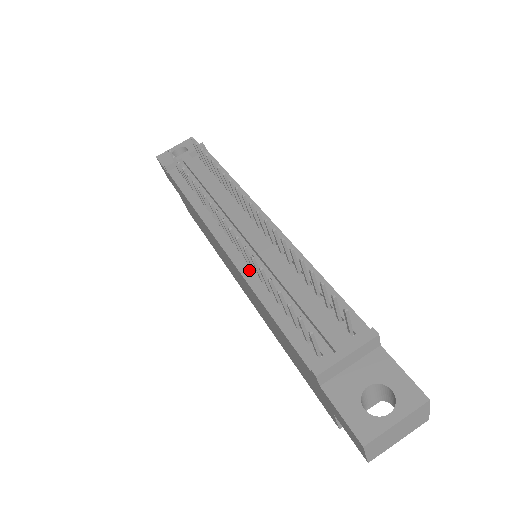
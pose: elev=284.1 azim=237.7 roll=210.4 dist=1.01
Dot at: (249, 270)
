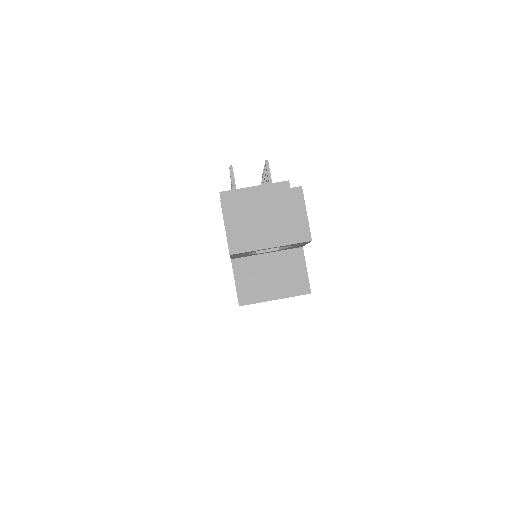
Dot at: occluded
